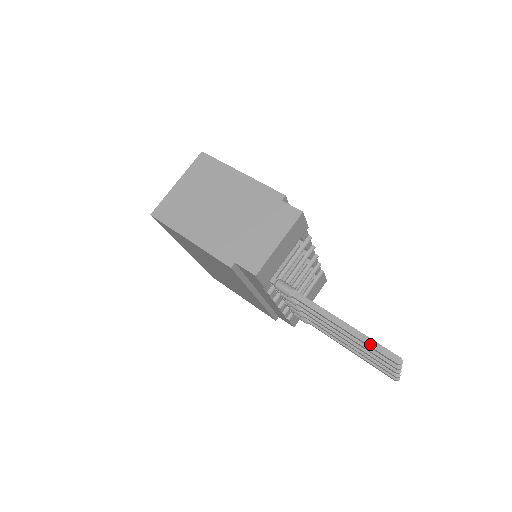
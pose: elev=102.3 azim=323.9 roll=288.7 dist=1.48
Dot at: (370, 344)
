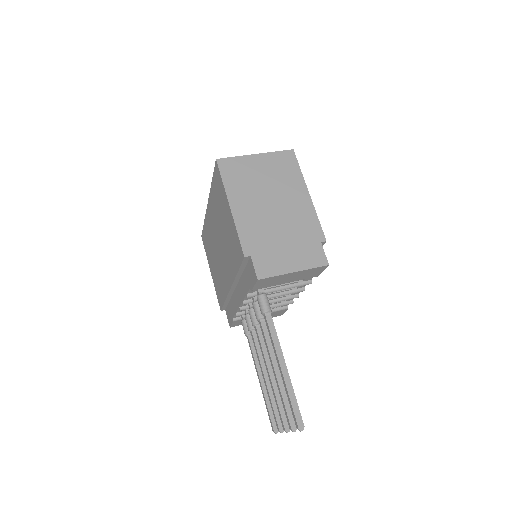
Dot at: (291, 398)
